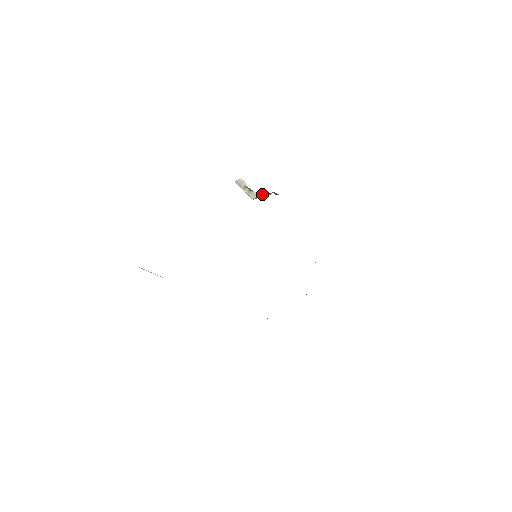
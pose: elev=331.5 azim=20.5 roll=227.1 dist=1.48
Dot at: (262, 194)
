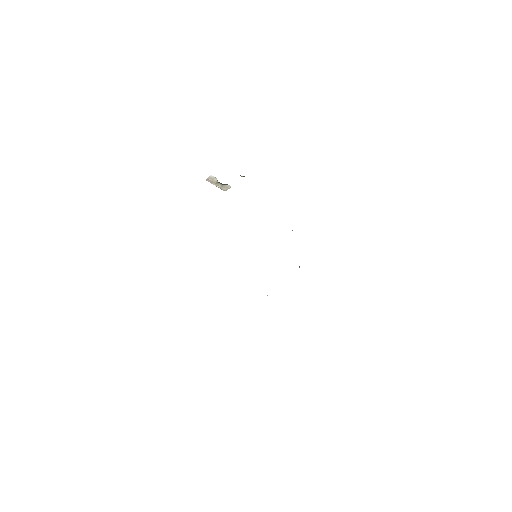
Dot at: occluded
